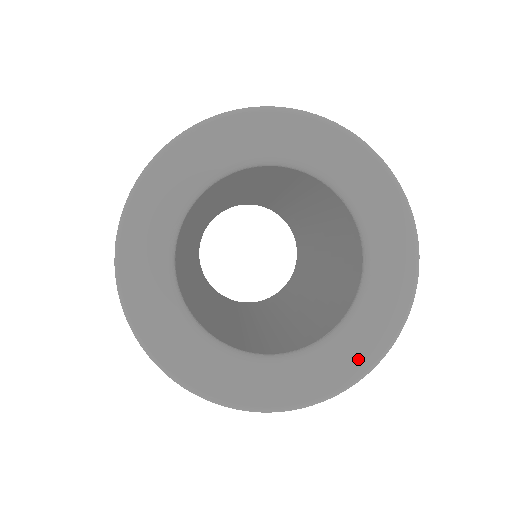
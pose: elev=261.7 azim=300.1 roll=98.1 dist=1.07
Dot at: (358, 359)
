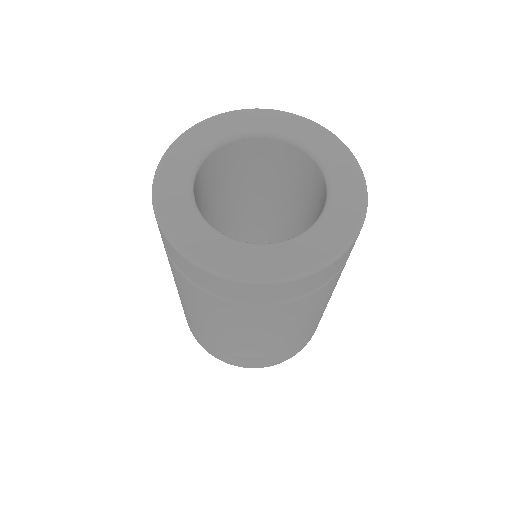
Dot at: (276, 267)
